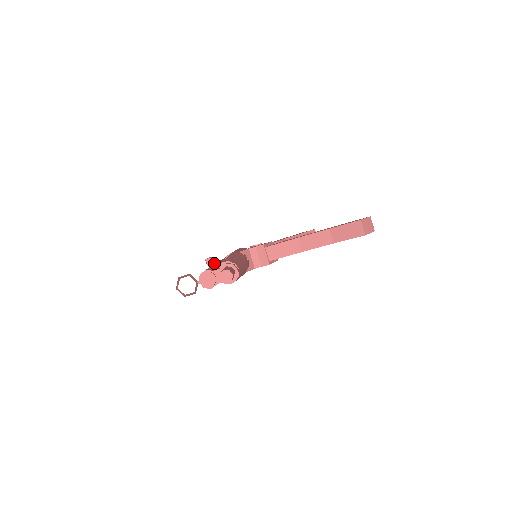
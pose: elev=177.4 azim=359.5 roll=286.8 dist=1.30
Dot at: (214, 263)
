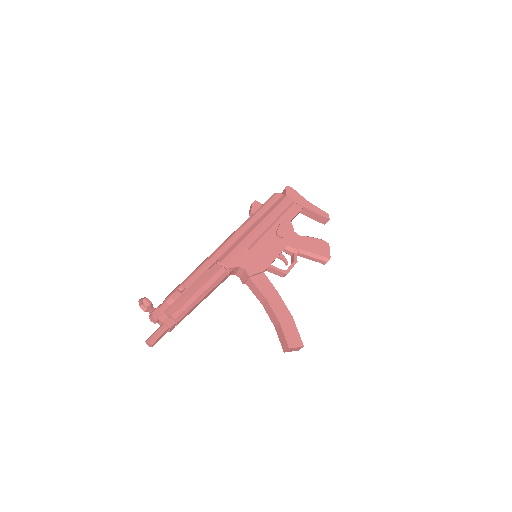
Dot at: (252, 204)
